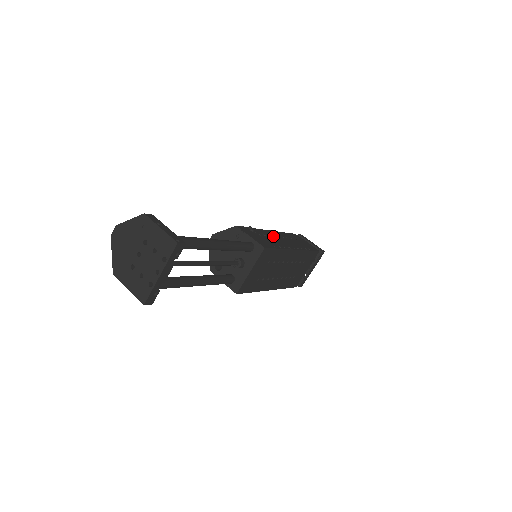
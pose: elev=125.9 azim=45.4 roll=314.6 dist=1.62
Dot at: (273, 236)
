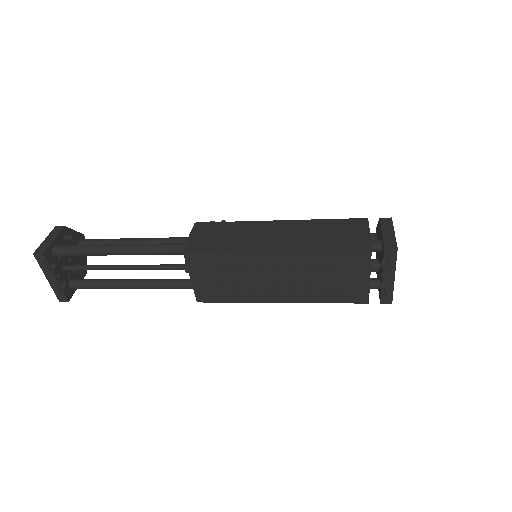
Dot at: (260, 230)
